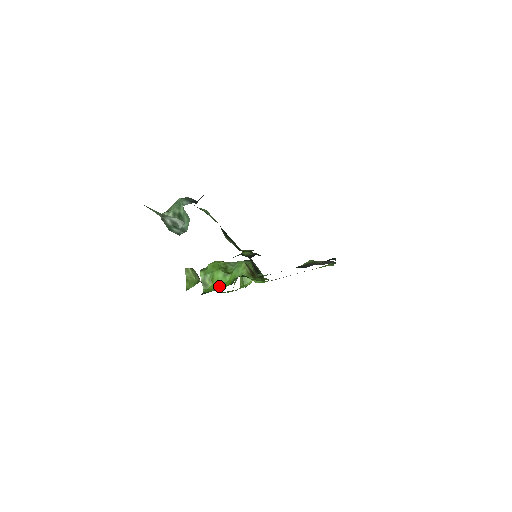
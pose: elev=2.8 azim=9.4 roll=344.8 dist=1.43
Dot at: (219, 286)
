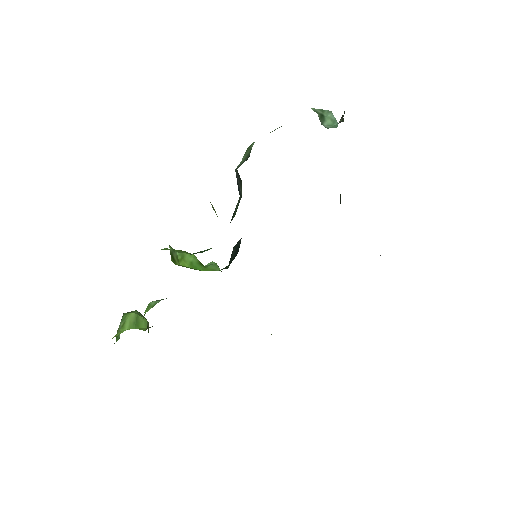
Dot at: (194, 268)
